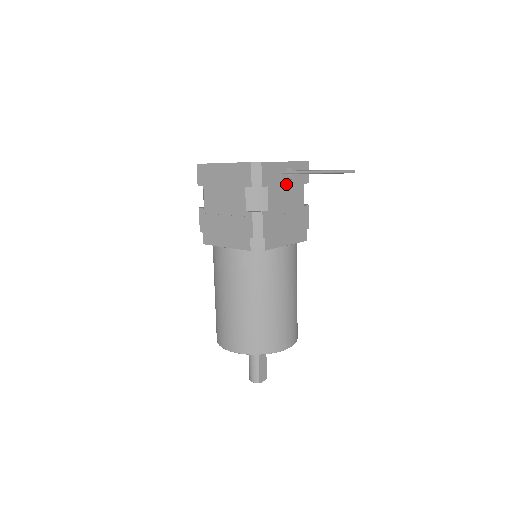
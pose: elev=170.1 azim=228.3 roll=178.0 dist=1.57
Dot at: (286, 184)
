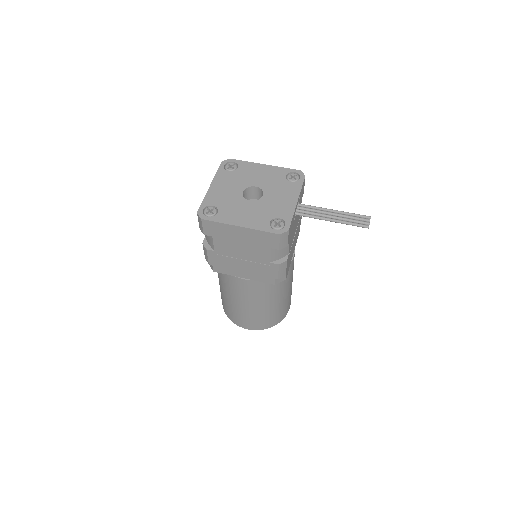
Dot at: (295, 217)
